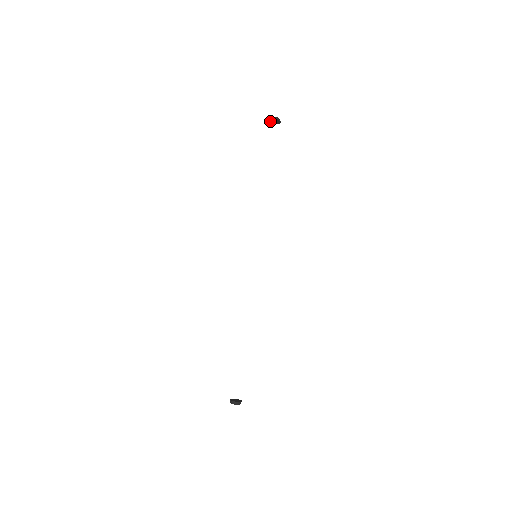
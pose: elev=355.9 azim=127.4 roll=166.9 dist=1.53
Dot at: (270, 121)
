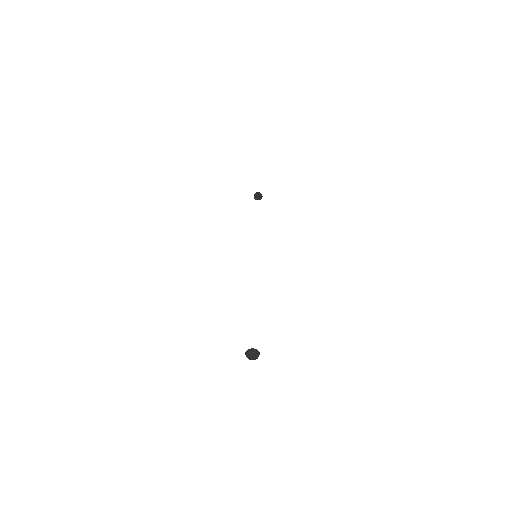
Dot at: (255, 195)
